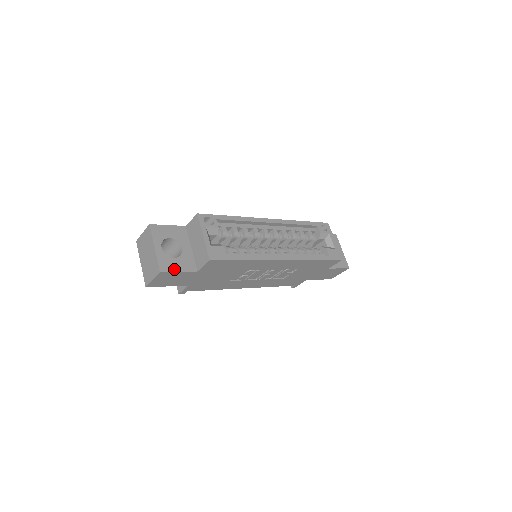
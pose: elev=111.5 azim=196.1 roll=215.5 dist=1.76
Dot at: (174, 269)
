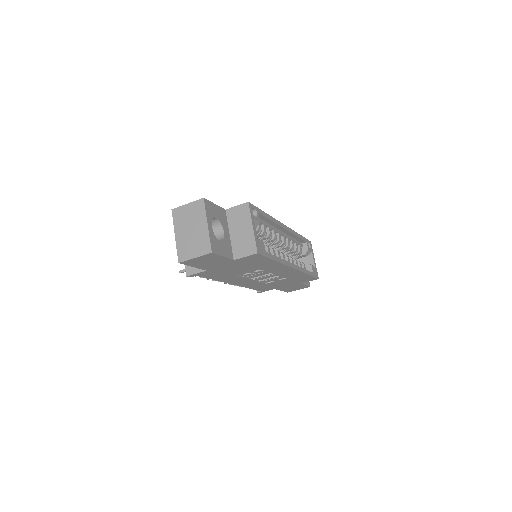
Dot at: (220, 252)
